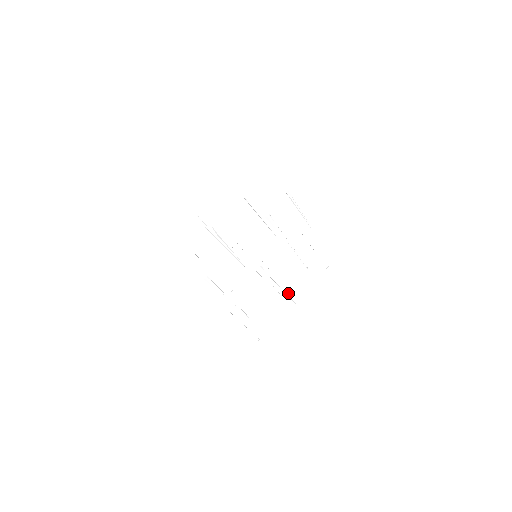
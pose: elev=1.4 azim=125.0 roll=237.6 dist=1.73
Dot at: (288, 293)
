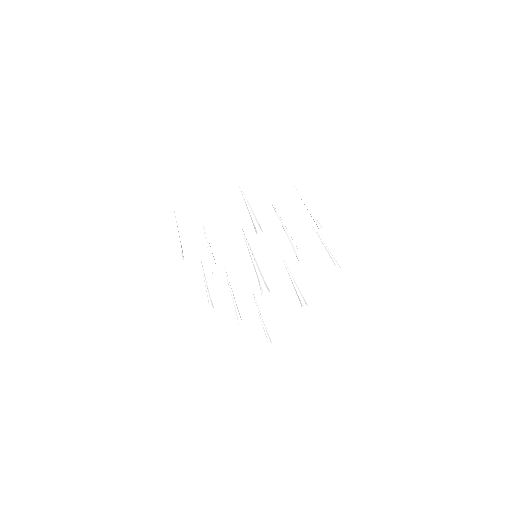
Dot at: (288, 269)
